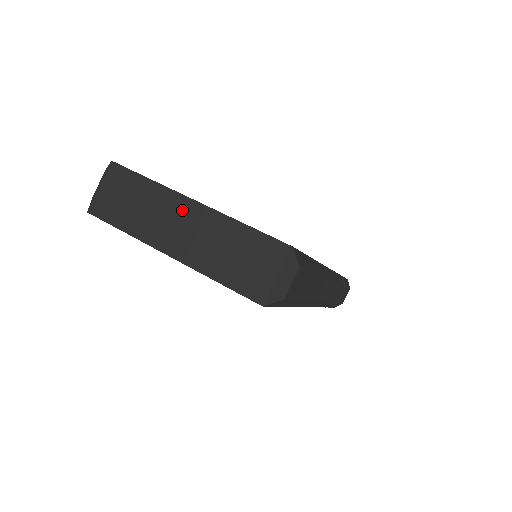
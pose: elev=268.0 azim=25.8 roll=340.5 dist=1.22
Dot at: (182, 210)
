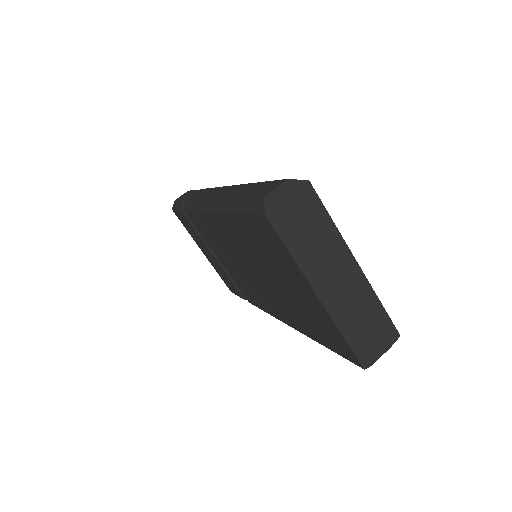
Dot at: (346, 266)
